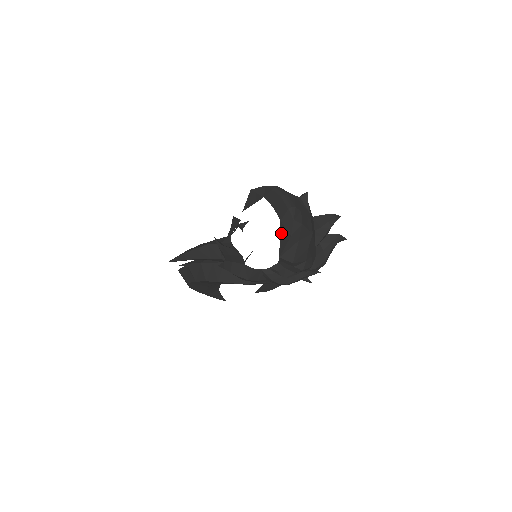
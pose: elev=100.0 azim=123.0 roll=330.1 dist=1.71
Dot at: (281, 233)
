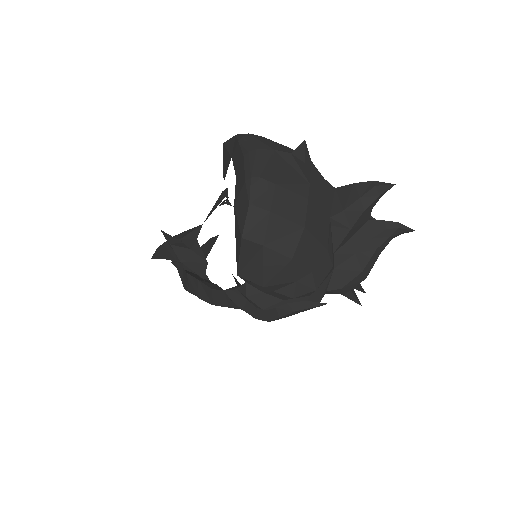
Dot at: (235, 229)
